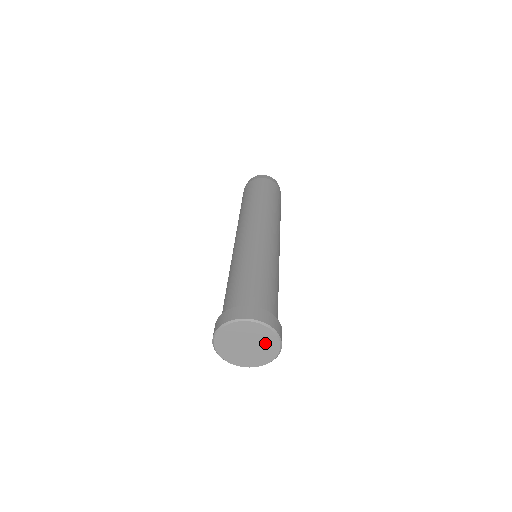
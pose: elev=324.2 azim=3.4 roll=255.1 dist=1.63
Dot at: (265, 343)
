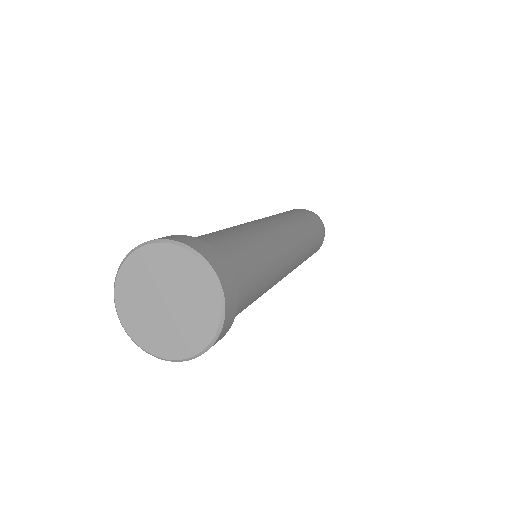
Dot at: (188, 328)
